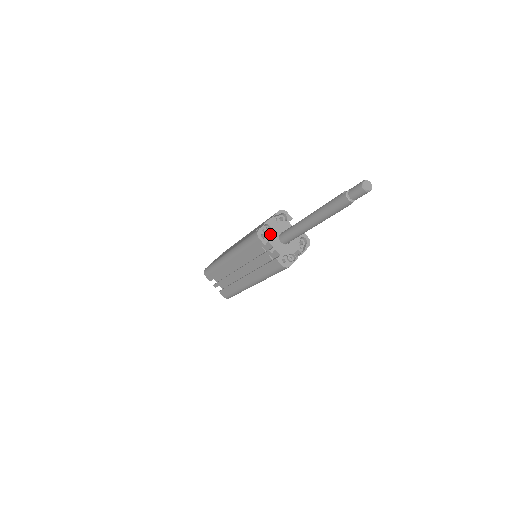
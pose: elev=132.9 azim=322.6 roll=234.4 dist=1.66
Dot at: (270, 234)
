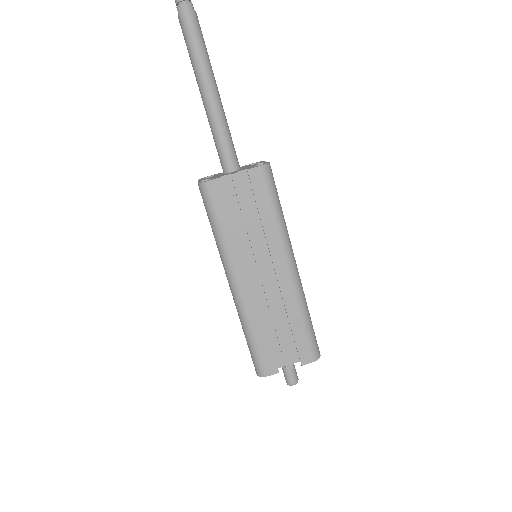
Dot at: occluded
